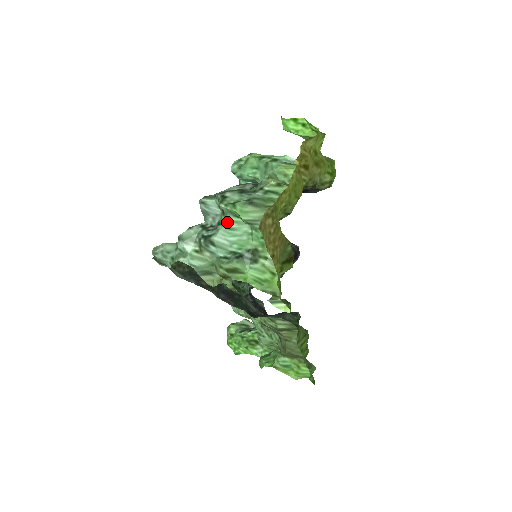
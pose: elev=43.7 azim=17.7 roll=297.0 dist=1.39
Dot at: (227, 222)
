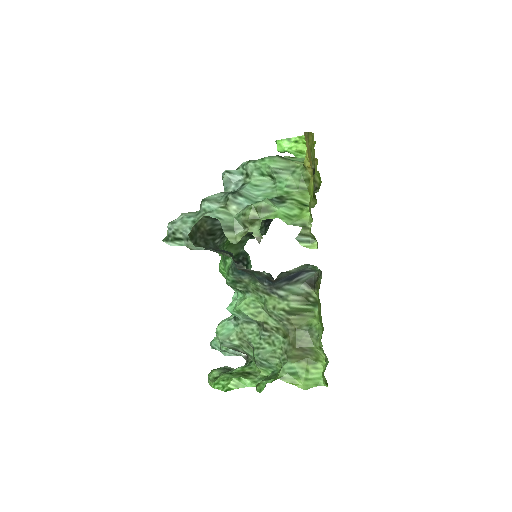
Dot at: (252, 180)
